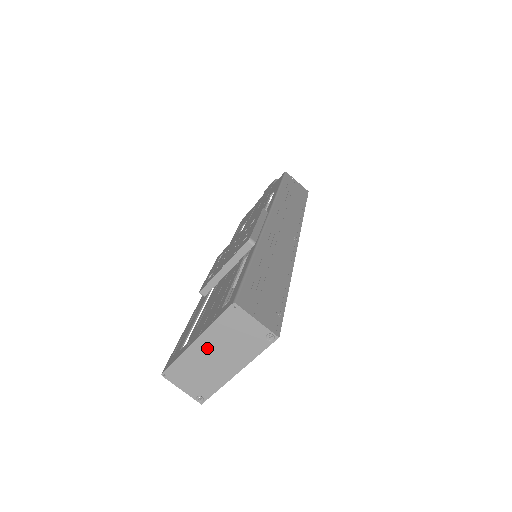
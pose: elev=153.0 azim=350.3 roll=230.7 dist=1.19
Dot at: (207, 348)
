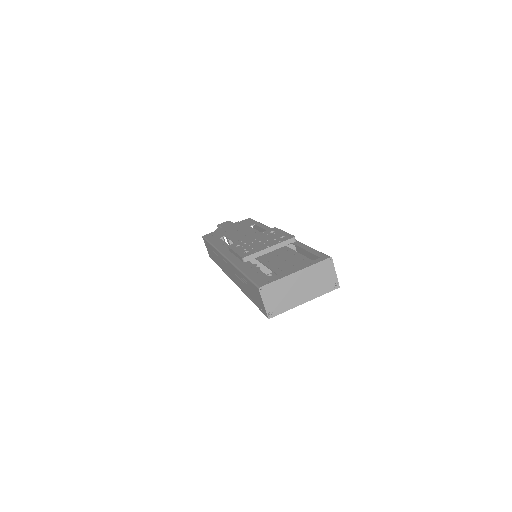
Dot at: (299, 279)
